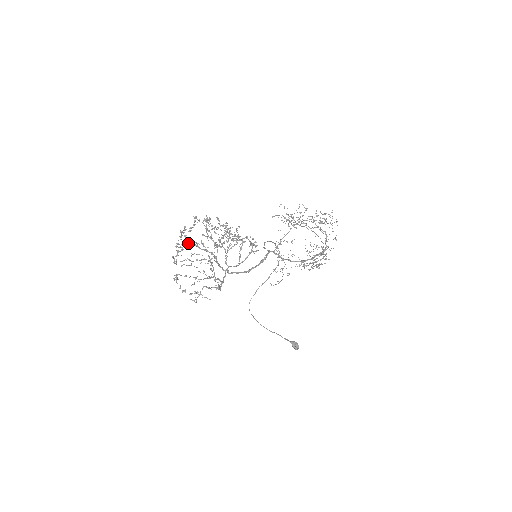
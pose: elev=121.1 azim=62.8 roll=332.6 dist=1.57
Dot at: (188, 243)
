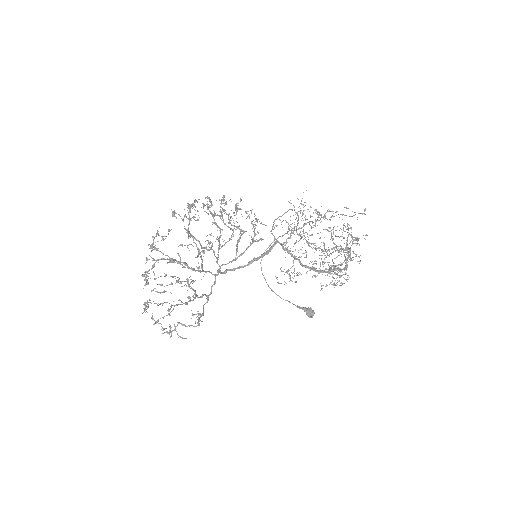
Dot at: (160, 259)
